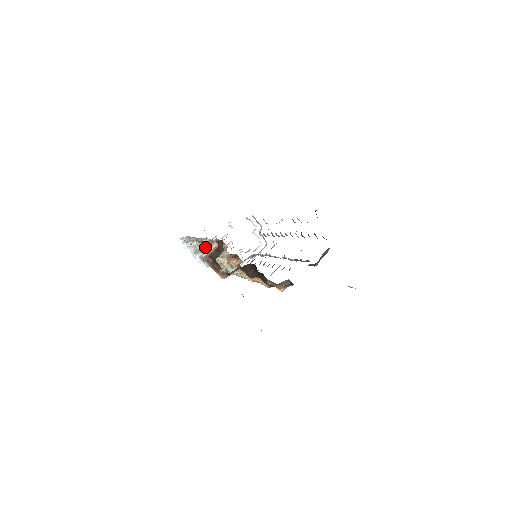
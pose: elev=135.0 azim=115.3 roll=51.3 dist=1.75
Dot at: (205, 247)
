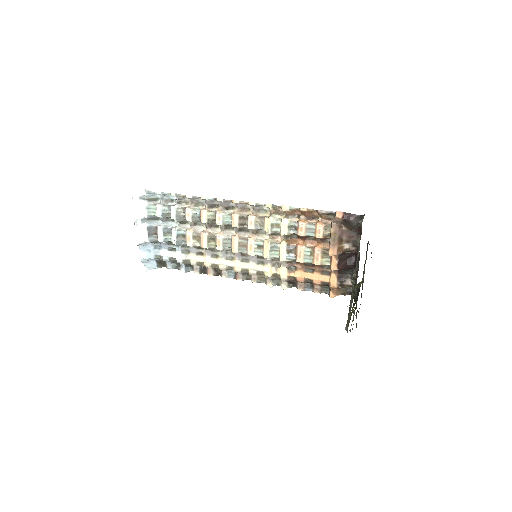
Dot at: (249, 215)
